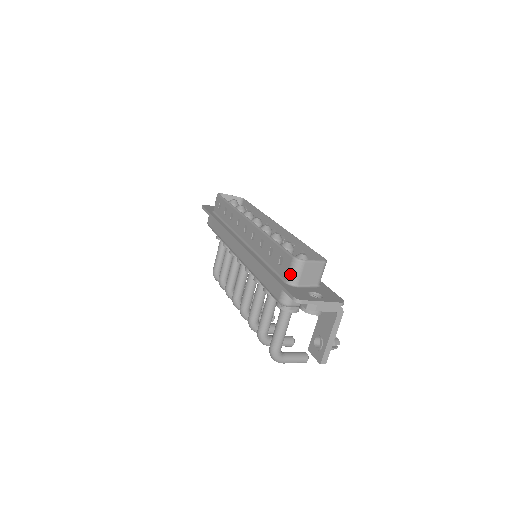
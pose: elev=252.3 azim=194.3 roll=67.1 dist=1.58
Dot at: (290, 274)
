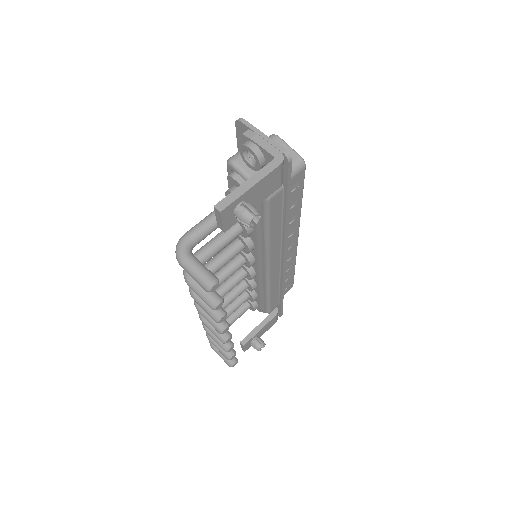
Dot at: occluded
